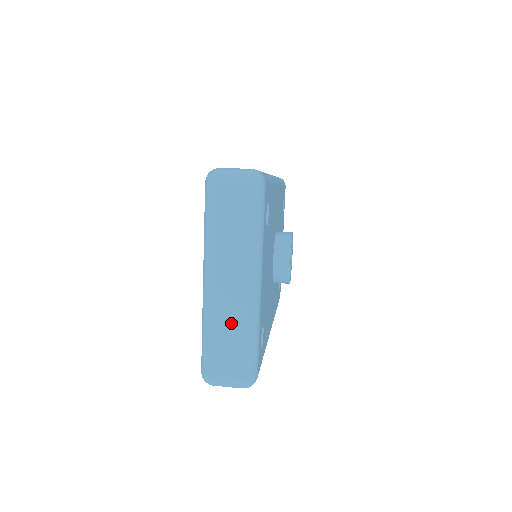
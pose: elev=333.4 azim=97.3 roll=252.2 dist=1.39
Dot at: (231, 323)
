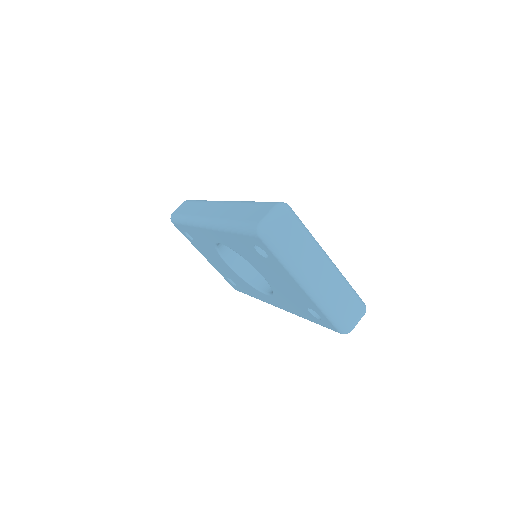
Dot at: (337, 291)
